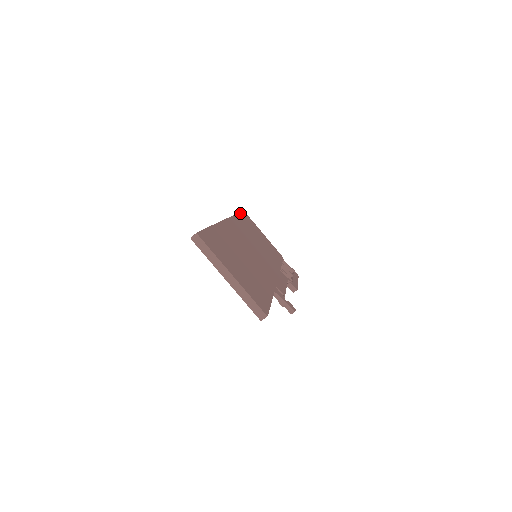
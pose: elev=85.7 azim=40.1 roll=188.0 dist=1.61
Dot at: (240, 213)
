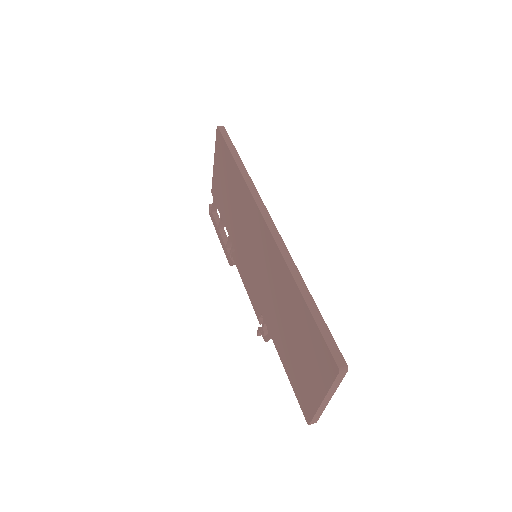
Dot at: (235, 149)
